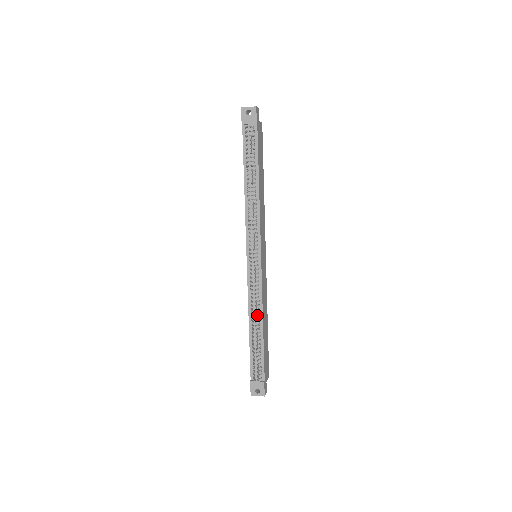
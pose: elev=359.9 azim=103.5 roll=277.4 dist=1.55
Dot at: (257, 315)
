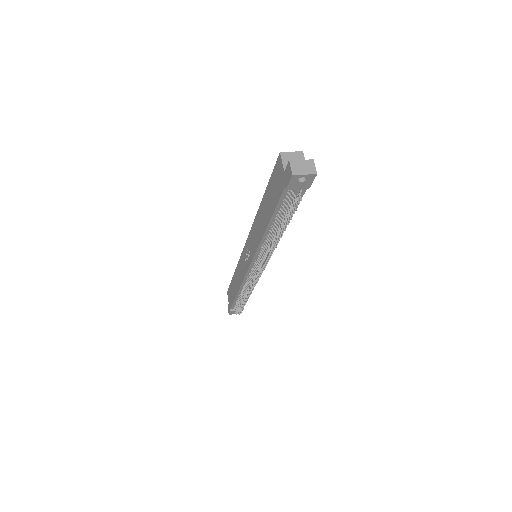
Dot at: occluded
